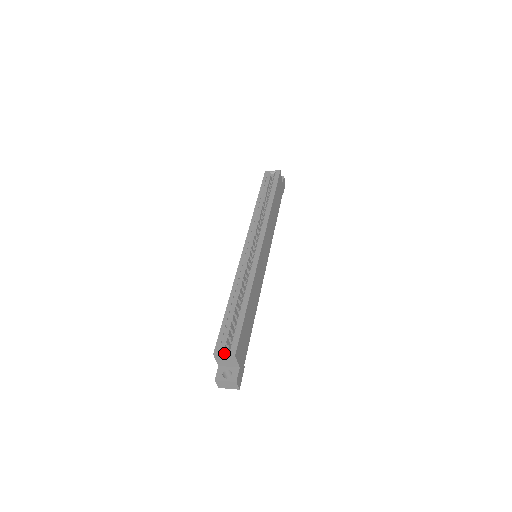
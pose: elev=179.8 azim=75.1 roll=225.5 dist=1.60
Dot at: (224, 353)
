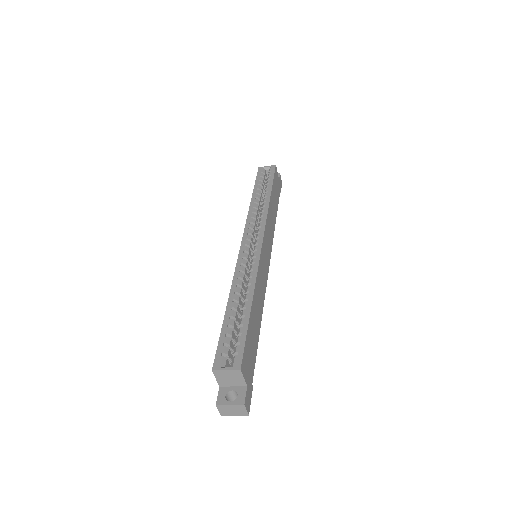
Dot at: (226, 367)
